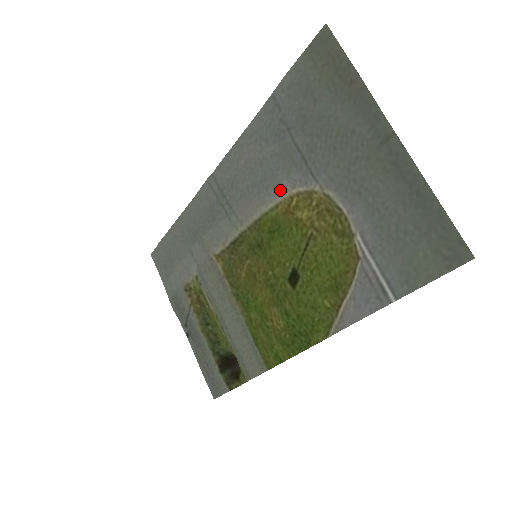
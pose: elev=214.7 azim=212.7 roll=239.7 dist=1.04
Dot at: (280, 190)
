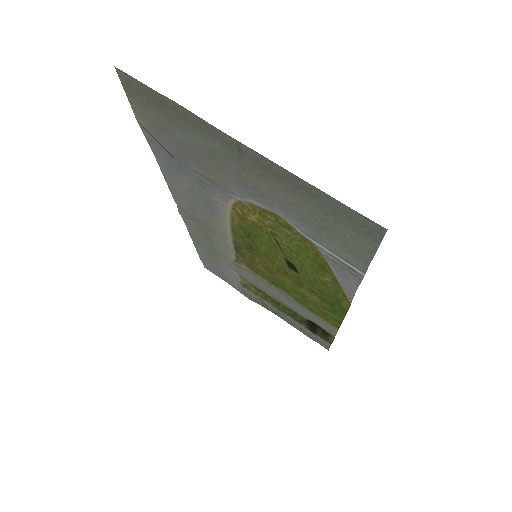
Dot at: (221, 207)
